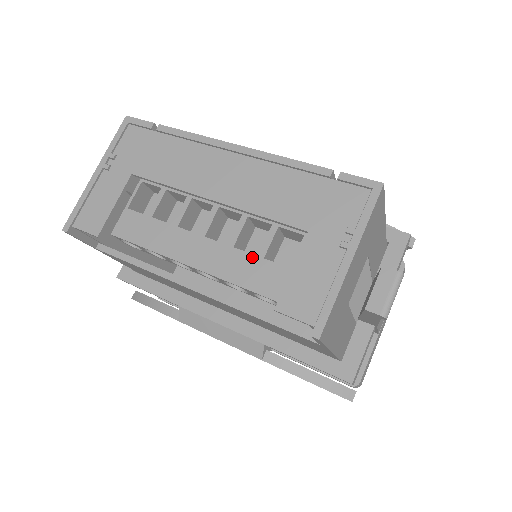
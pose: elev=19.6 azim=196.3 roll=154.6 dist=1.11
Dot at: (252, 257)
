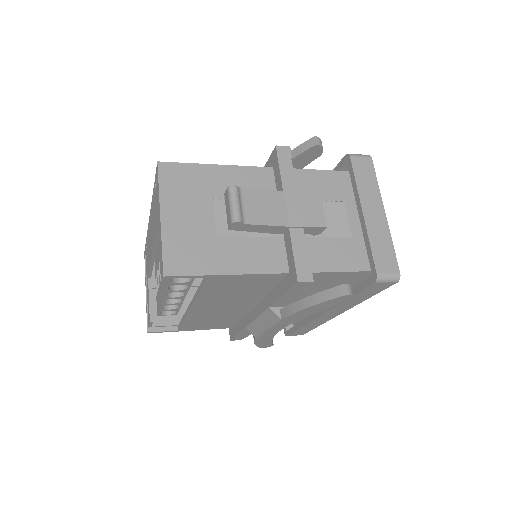
Dot at: occluded
